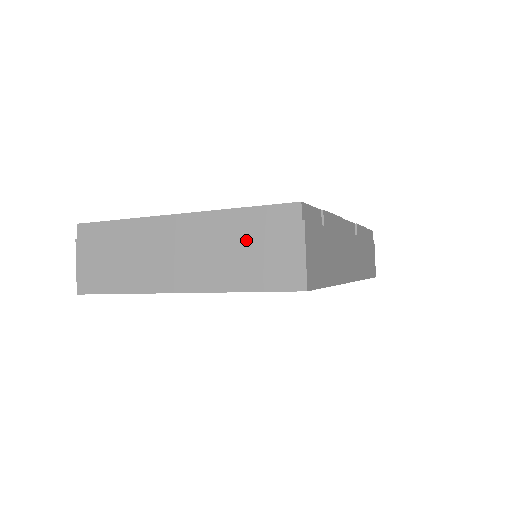
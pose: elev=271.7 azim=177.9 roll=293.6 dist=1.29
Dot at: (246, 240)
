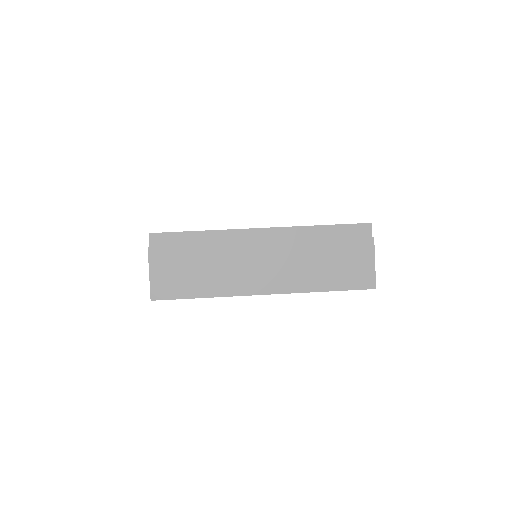
Dot at: (327, 251)
